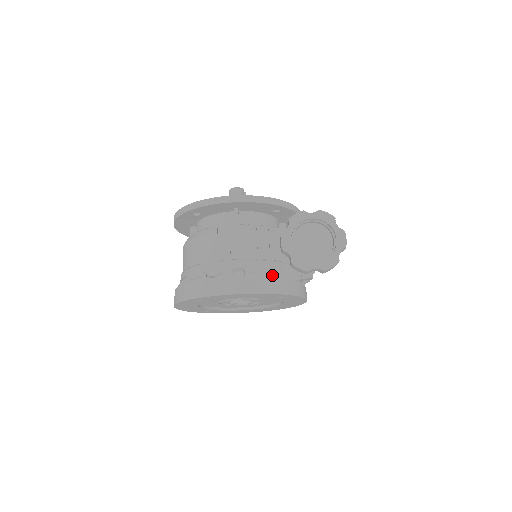
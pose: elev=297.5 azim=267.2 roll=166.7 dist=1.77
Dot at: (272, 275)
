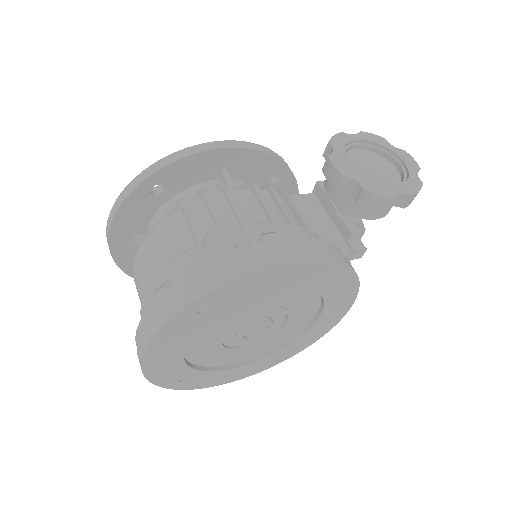
Dot at: occluded
